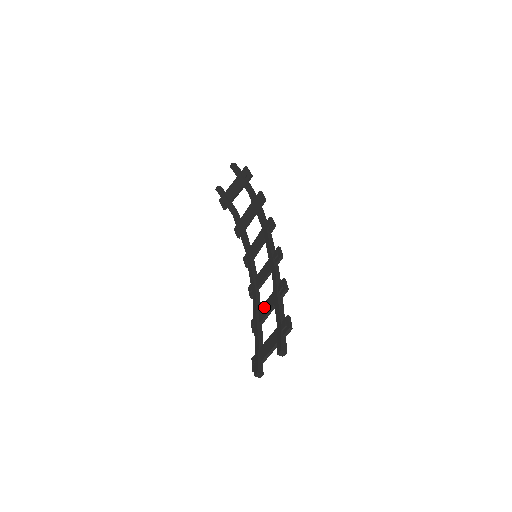
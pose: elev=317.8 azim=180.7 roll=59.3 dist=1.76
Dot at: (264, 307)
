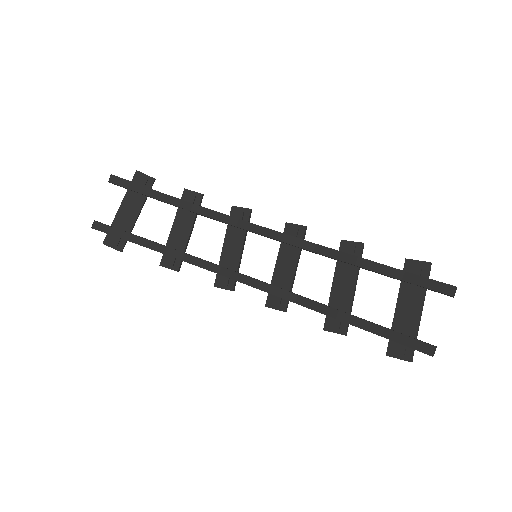
Dot at: (337, 293)
